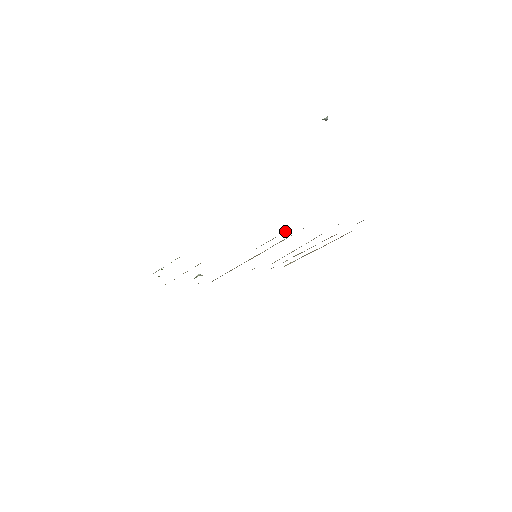
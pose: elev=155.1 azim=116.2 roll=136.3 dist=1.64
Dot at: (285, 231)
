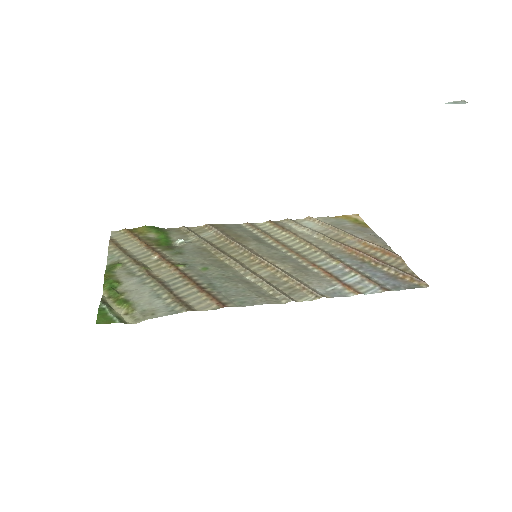
Dot at: (288, 299)
